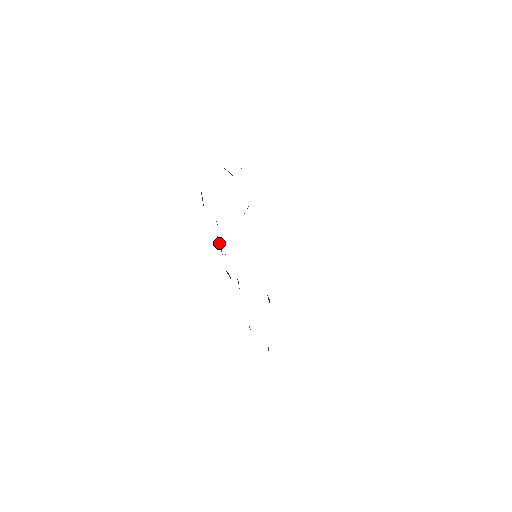
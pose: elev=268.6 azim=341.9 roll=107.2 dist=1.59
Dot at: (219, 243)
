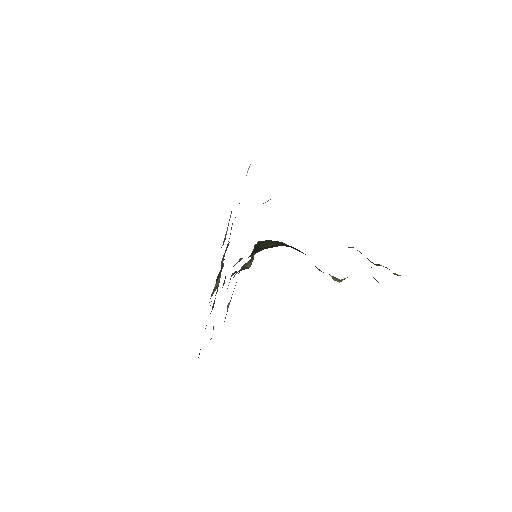
Dot at: occluded
